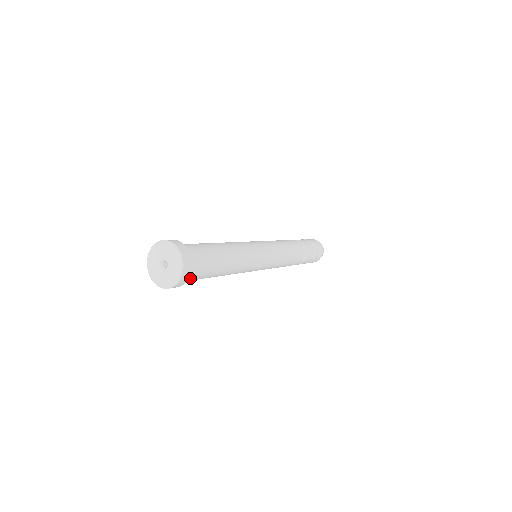
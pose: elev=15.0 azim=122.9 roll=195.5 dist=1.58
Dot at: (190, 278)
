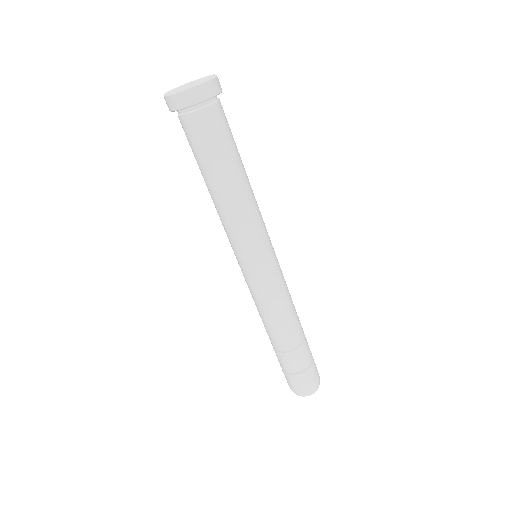
Dot at: (206, 116)
